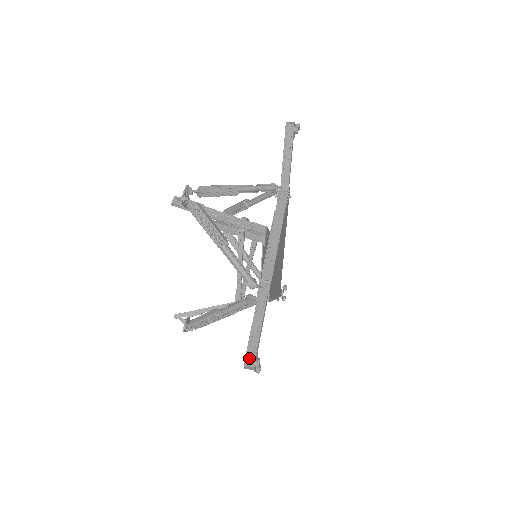
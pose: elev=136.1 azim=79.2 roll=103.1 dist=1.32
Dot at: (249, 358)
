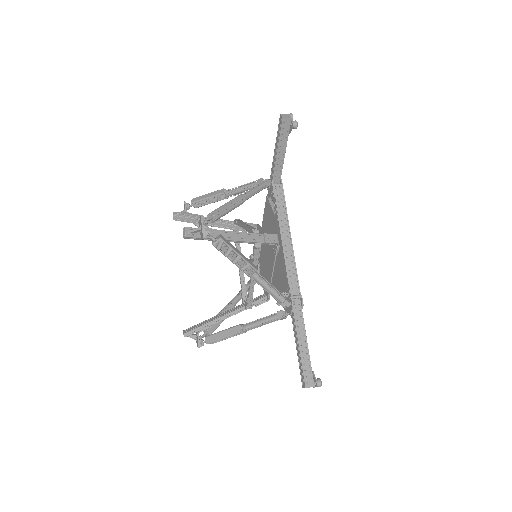
Dot at: (308, 380)
